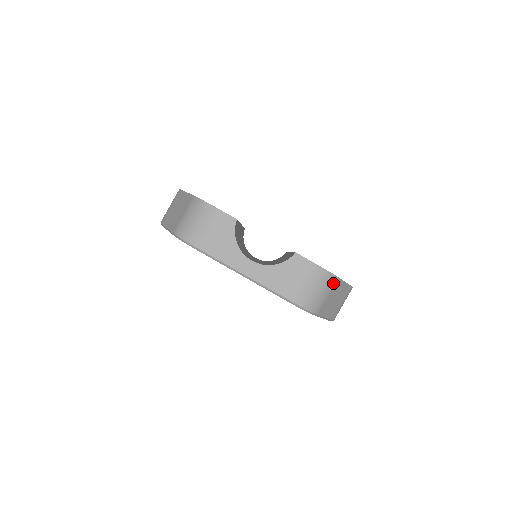
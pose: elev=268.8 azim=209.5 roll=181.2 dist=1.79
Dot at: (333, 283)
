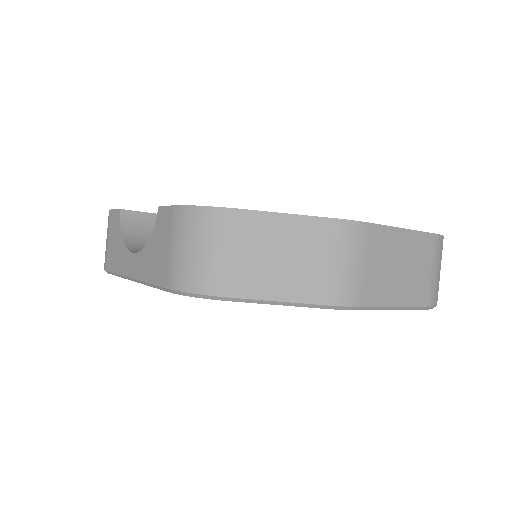
Dot at: (228, 224)
